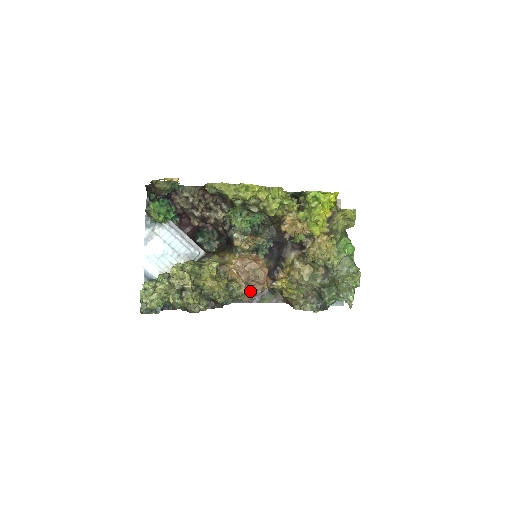
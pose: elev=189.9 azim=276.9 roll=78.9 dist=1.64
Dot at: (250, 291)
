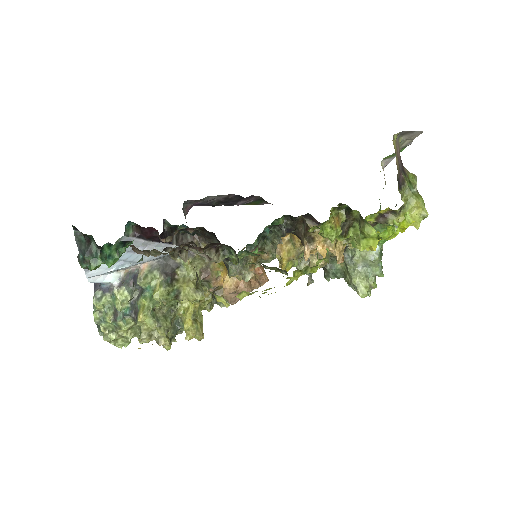
Dot at: occluded
